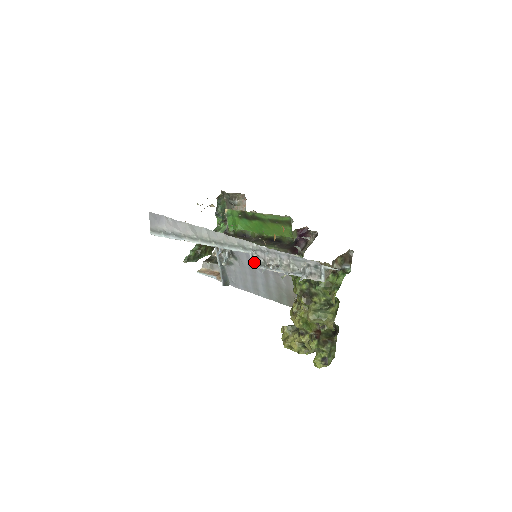
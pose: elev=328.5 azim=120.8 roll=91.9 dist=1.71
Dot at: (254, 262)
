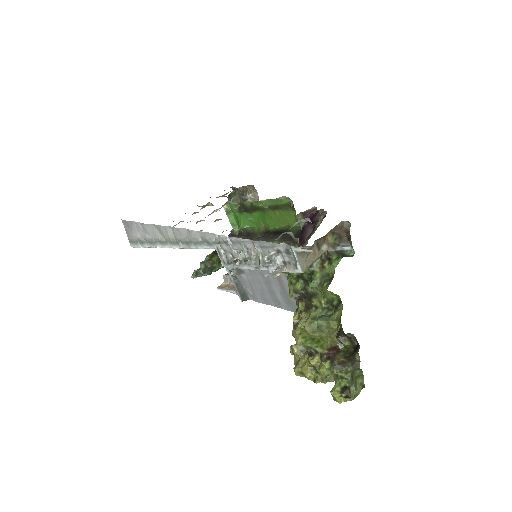
Dot at: (223, 260)
